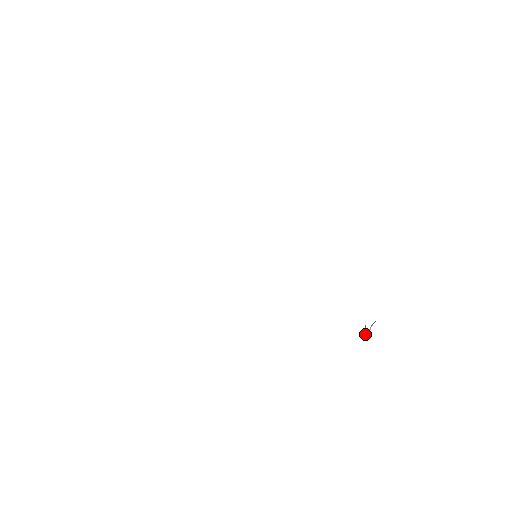
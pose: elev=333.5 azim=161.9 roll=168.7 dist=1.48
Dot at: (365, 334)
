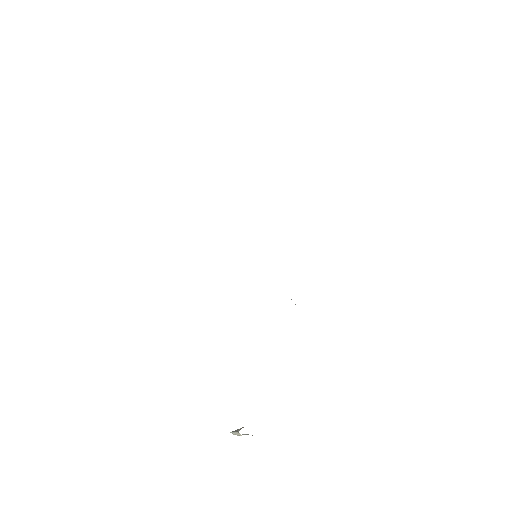
Dot at: (233, 432)
